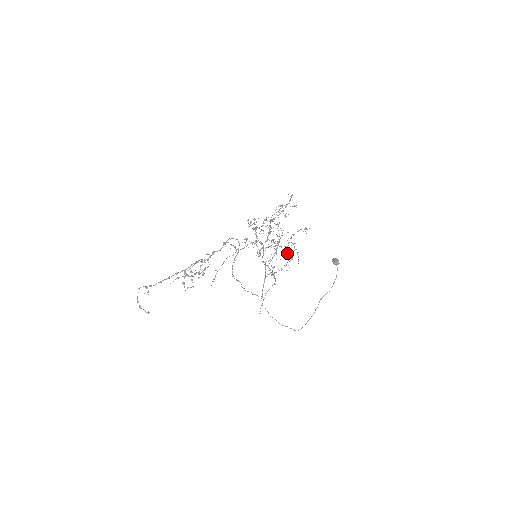
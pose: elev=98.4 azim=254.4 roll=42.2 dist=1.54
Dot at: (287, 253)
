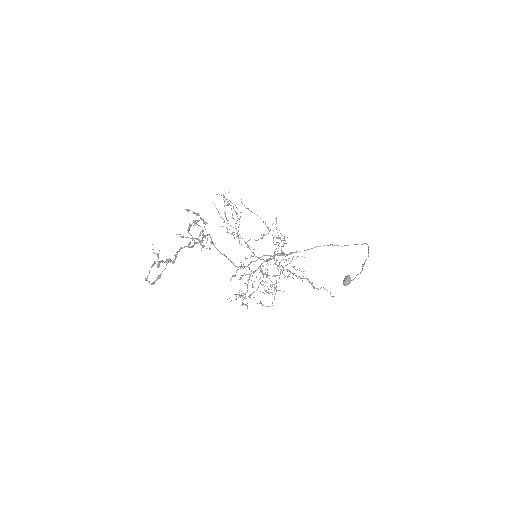
Dot at: occluded
